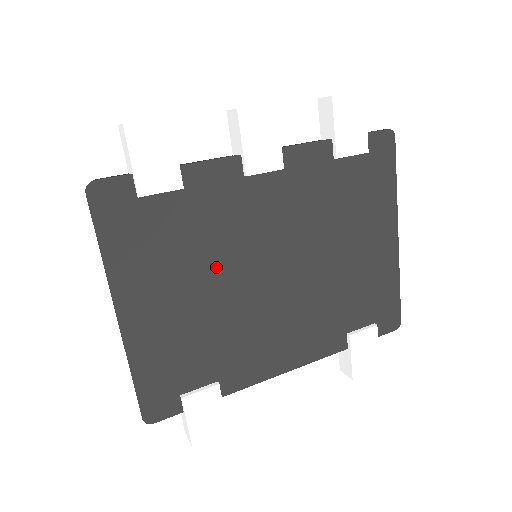
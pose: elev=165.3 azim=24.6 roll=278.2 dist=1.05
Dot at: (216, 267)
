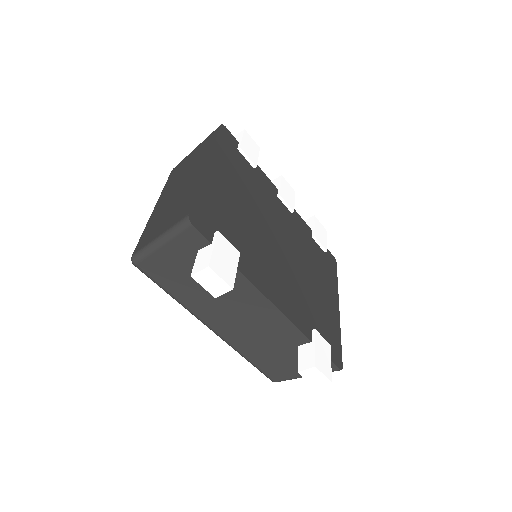
Dot at: (256, 207)
